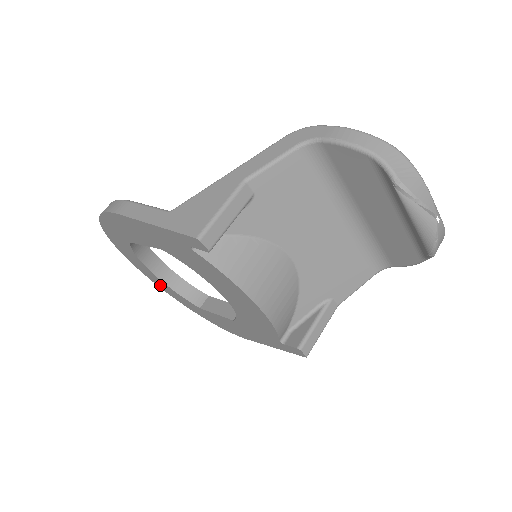
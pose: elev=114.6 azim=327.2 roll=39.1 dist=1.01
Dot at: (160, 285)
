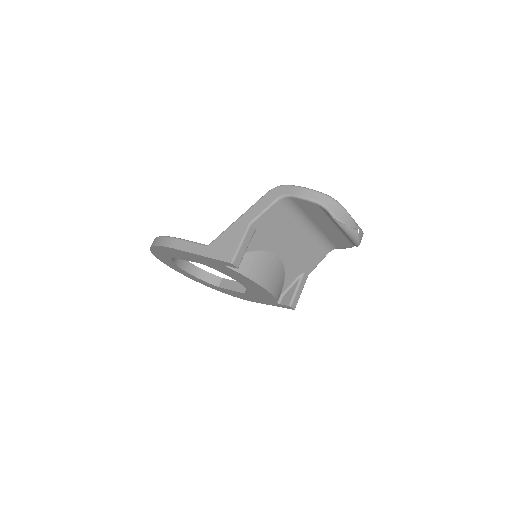
Dot at: (187, 275)
